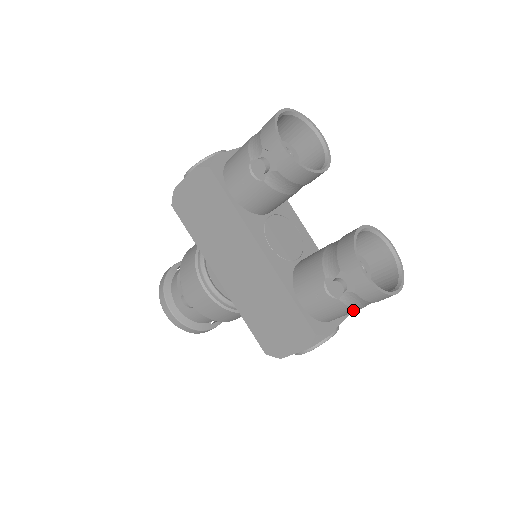
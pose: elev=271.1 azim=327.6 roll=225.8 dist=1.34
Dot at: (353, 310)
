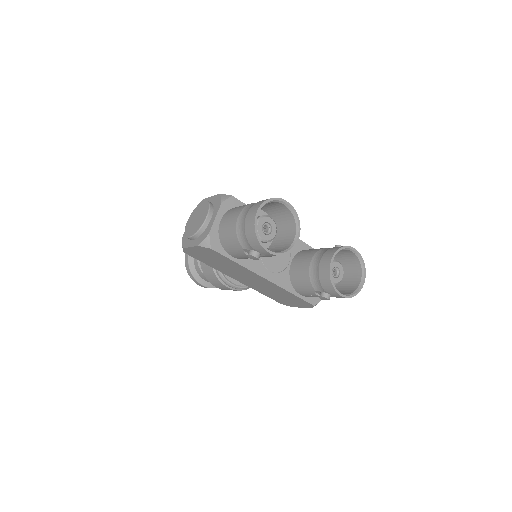
Dot at: occluded
